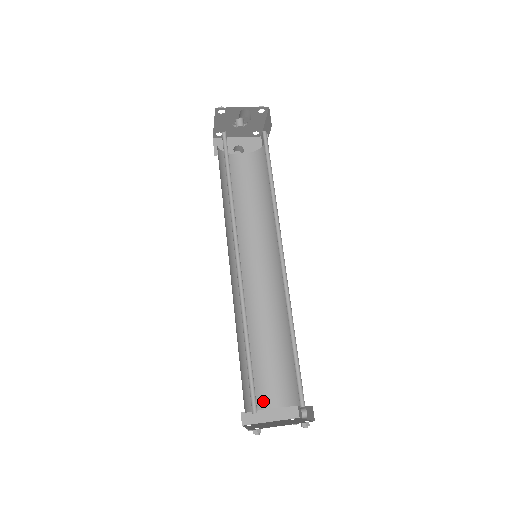
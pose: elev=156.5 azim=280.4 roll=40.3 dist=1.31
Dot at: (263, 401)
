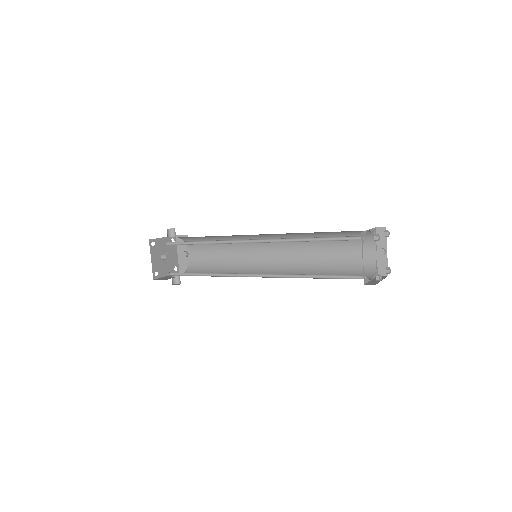
Dot at: occluded
